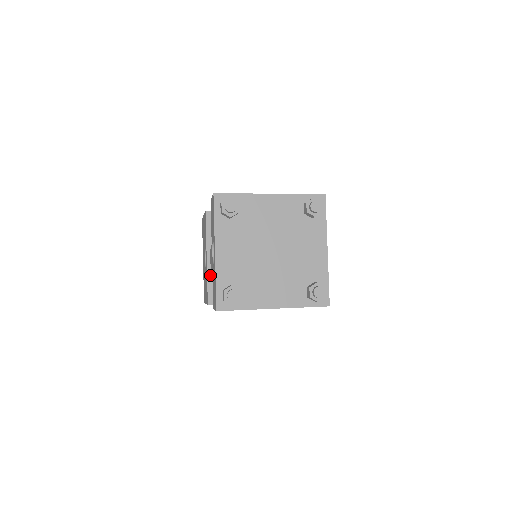
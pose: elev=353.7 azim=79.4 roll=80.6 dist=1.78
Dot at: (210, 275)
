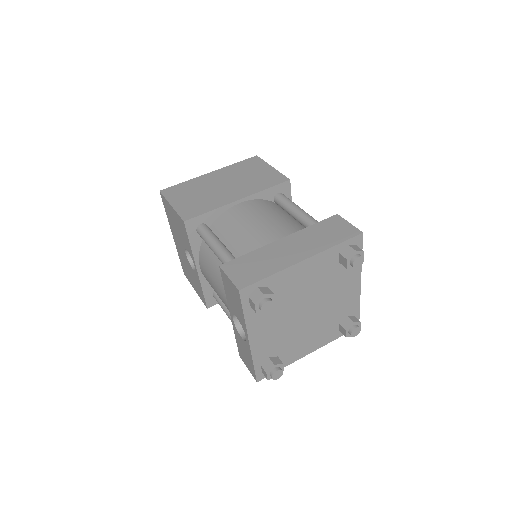
Dot at: (204, 283)
